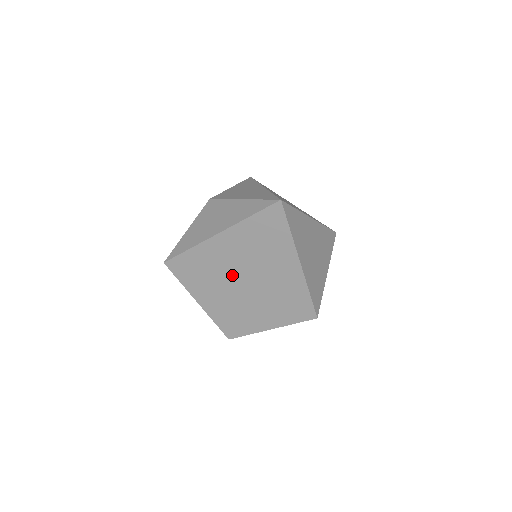
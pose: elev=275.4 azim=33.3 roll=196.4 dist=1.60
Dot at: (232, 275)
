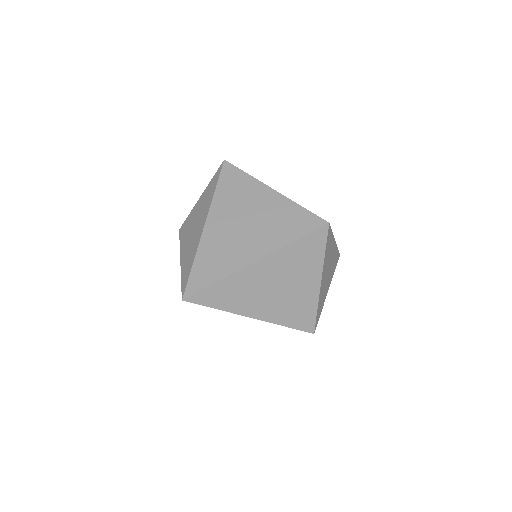
Dot at: occluded
